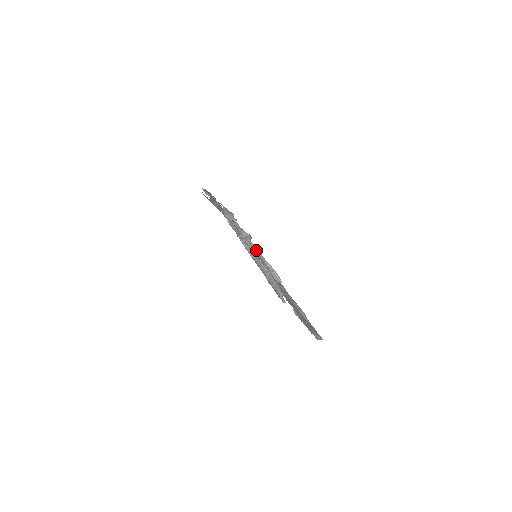
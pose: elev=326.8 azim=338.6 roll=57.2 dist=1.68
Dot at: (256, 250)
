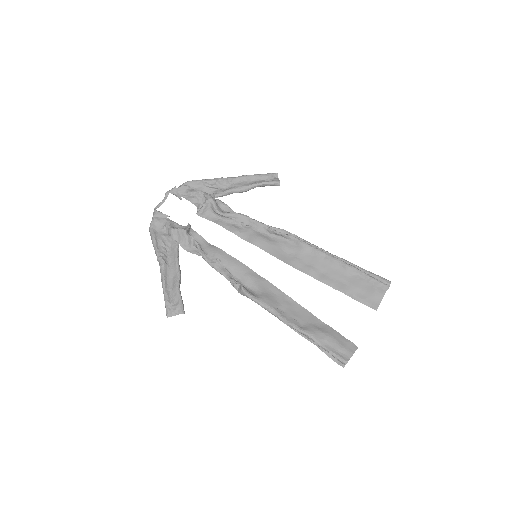
Dot at: (236, 217)
